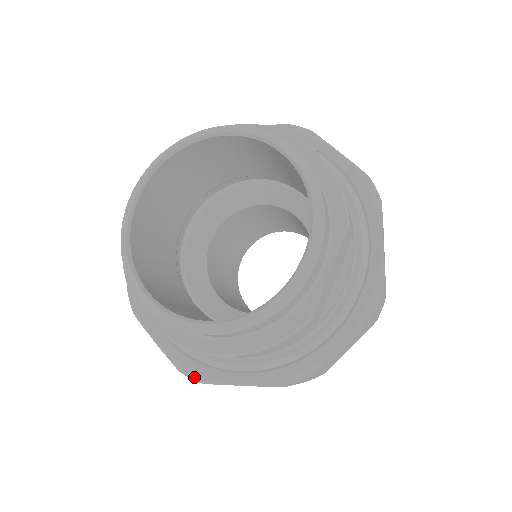
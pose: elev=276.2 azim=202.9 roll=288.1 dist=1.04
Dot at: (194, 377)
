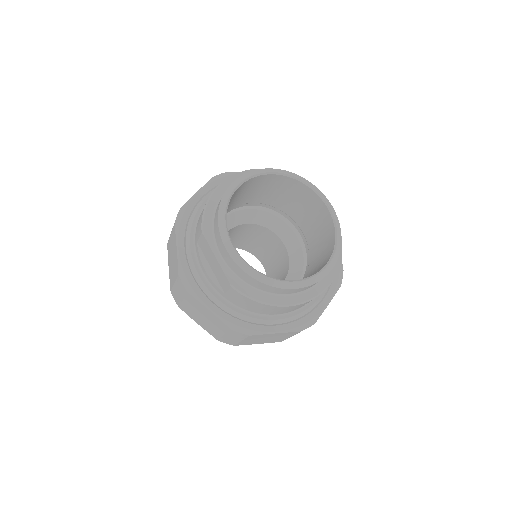
Dot at: (309, 325)
